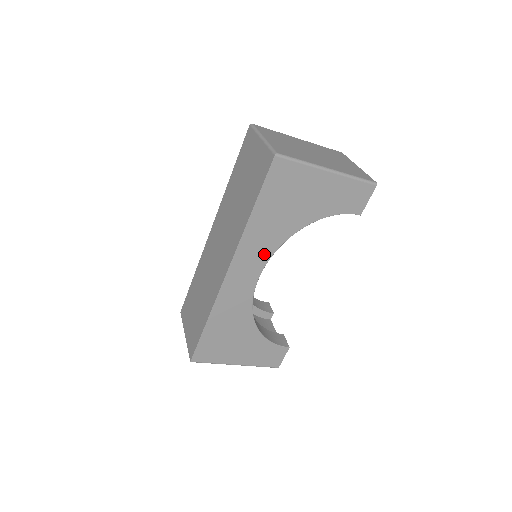
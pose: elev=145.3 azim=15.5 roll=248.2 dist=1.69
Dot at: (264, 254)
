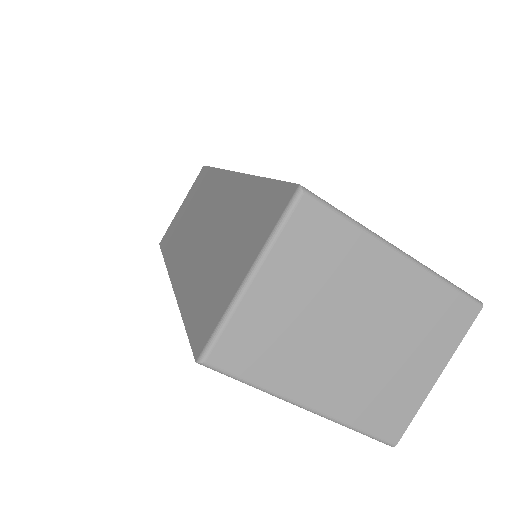
Dot at: occluded
